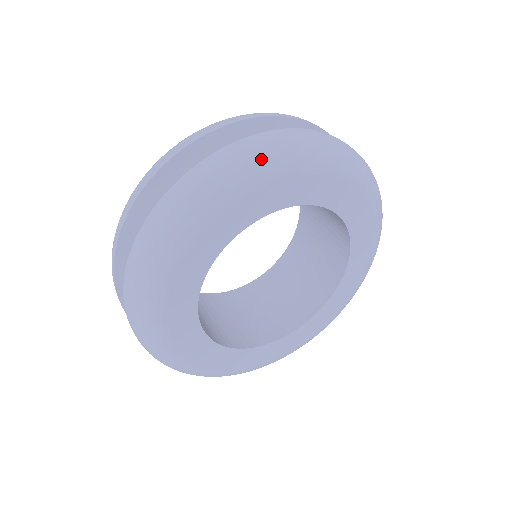
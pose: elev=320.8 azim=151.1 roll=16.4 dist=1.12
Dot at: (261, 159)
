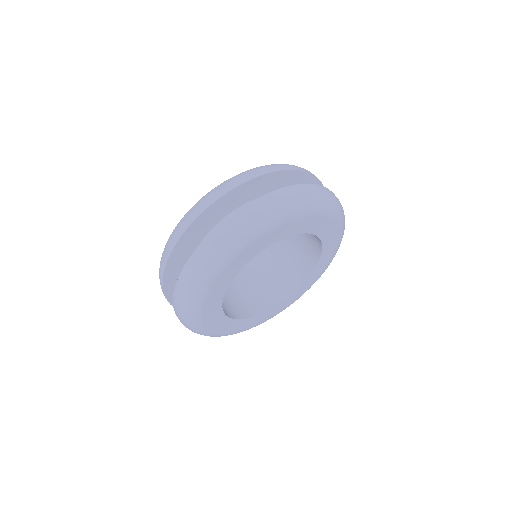
Dot at: (196, 285)
